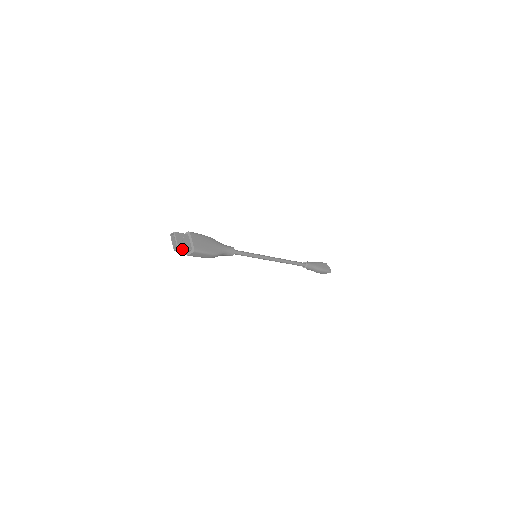
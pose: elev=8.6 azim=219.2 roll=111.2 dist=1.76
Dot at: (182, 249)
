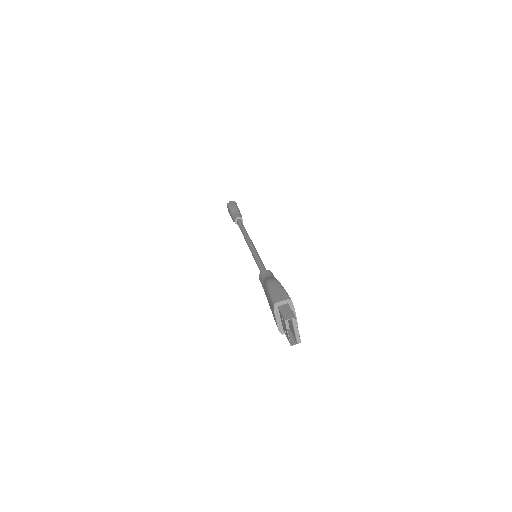
Dot at: occluded
